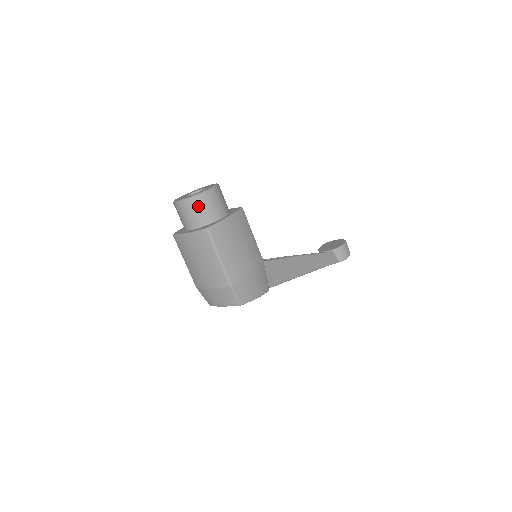
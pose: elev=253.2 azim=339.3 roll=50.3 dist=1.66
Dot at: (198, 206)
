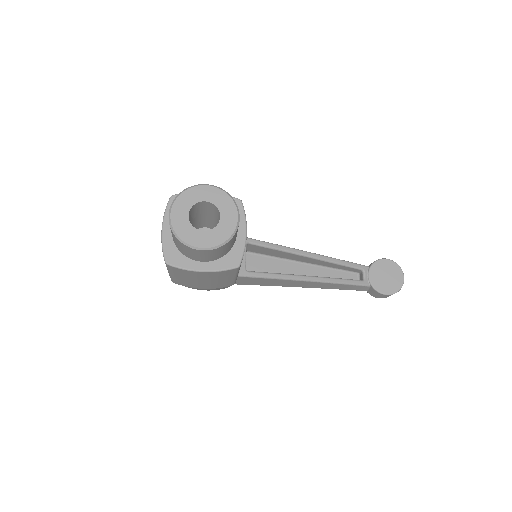
Dot at: (178, 242)
